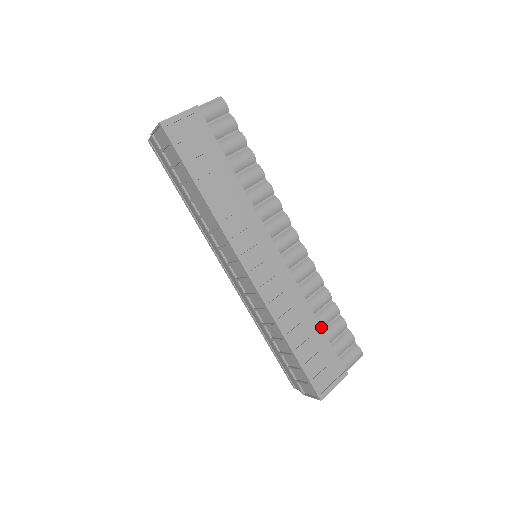
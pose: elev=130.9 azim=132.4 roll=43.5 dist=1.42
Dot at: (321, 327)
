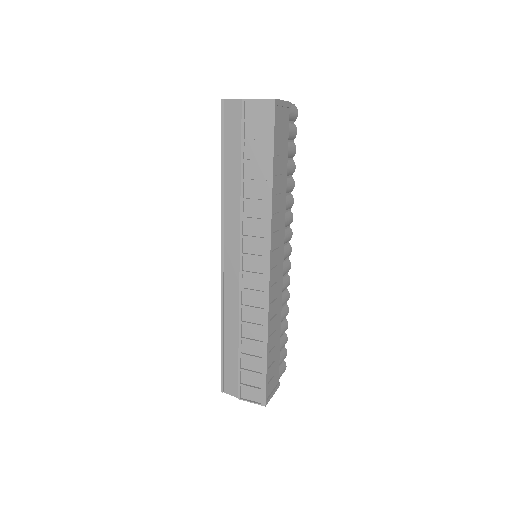
Dot at: occluded
